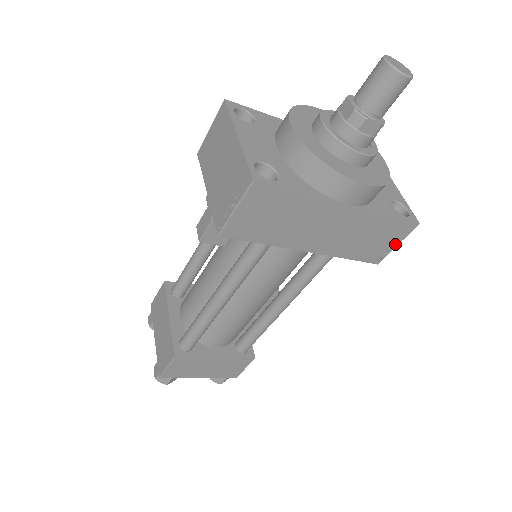
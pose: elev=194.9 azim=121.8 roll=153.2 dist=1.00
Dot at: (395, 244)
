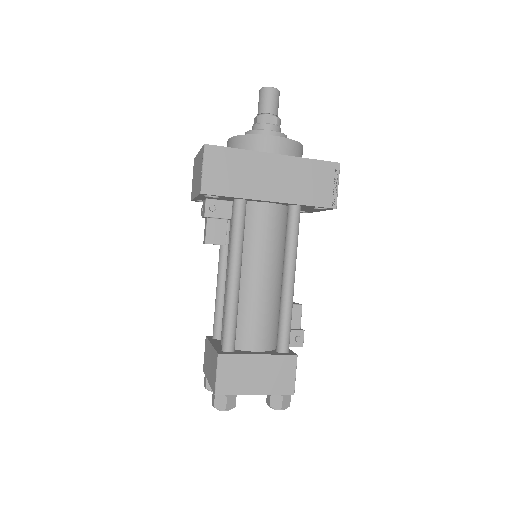
Dot at: (336, 186)
